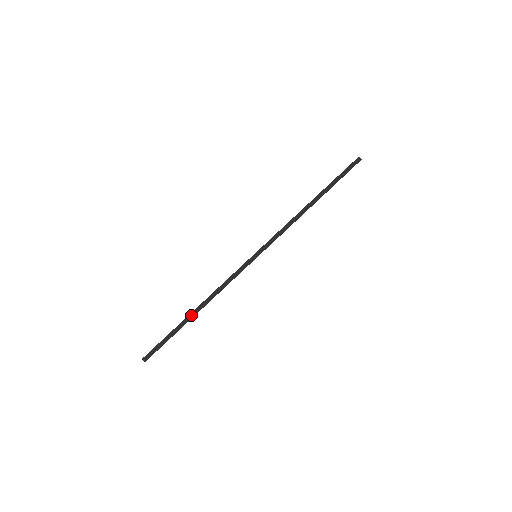
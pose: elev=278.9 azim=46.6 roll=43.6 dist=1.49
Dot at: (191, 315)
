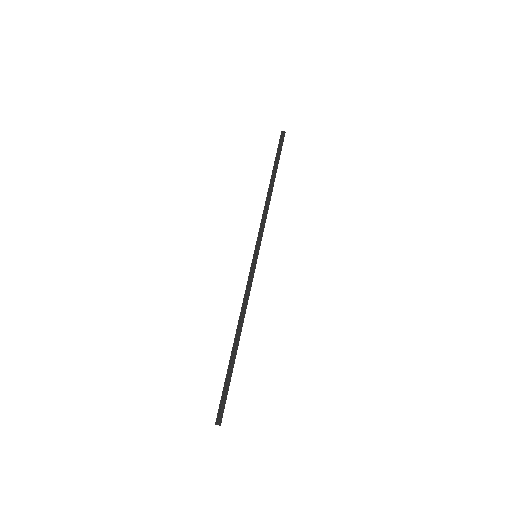
Dot at: (234, 347)
